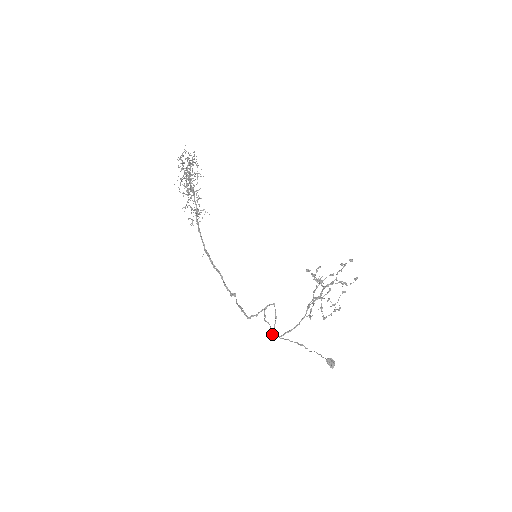
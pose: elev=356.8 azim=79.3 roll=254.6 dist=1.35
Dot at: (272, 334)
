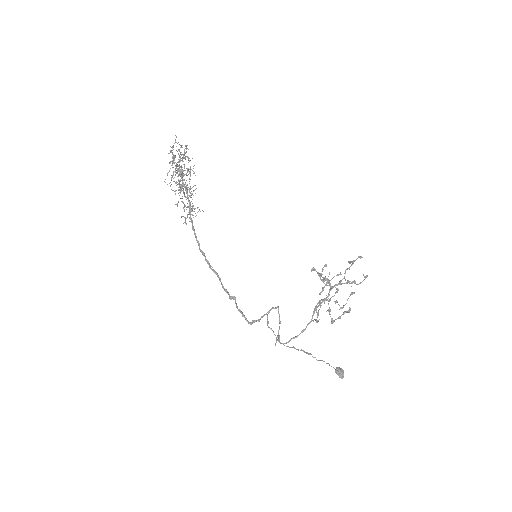
Dot at: (276, 341)
